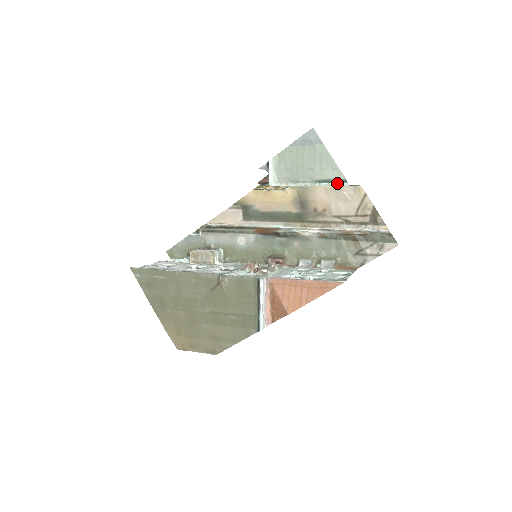
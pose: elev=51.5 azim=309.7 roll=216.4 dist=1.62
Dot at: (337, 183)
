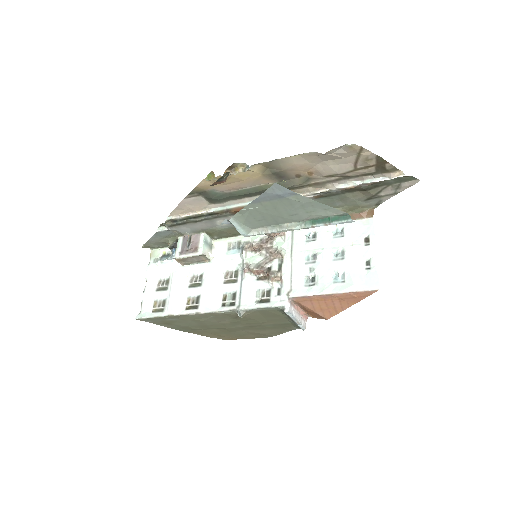
Dot at: (337, 223)
